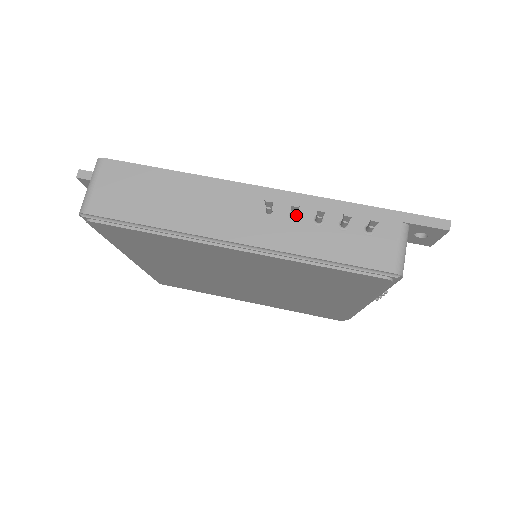
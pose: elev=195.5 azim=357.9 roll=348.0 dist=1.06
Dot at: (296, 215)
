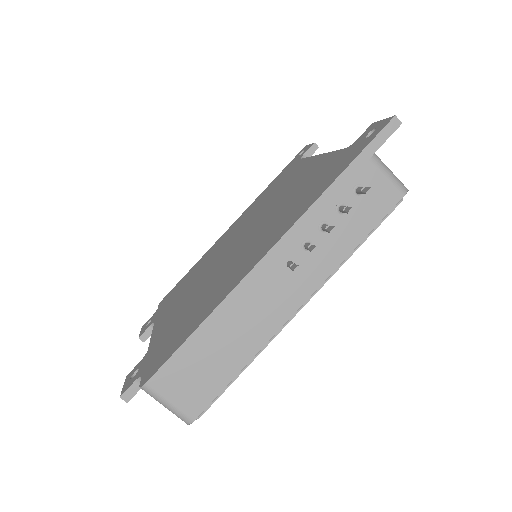
Dot at: occluded
